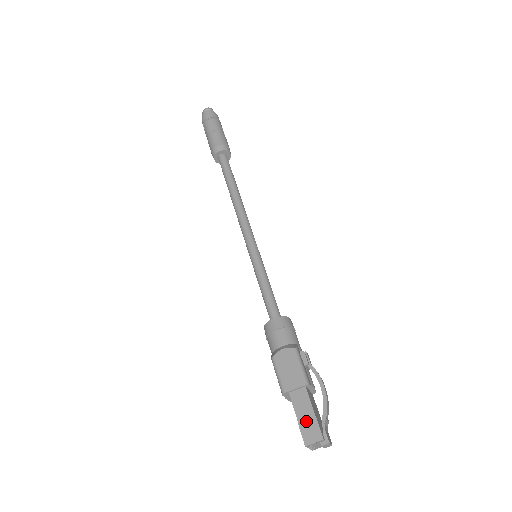
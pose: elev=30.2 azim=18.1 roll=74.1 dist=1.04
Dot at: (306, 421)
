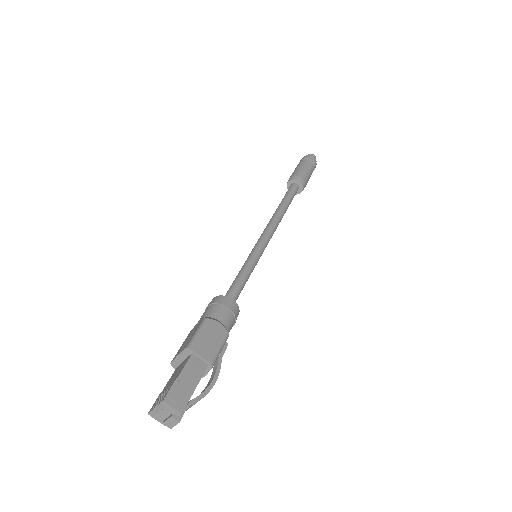
Dot at: (184, 386)
